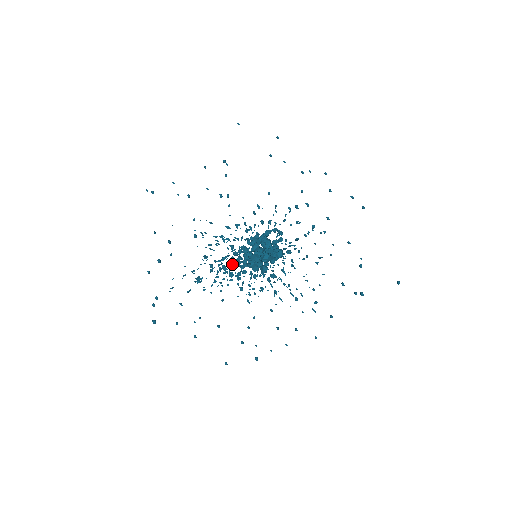
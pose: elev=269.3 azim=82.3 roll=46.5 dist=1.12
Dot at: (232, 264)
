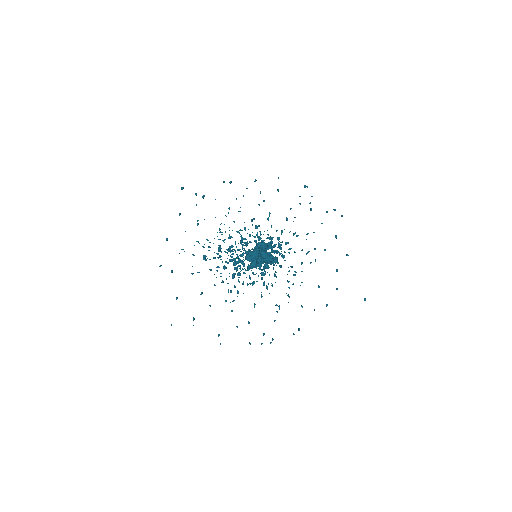
Dot at: (235, 258)
